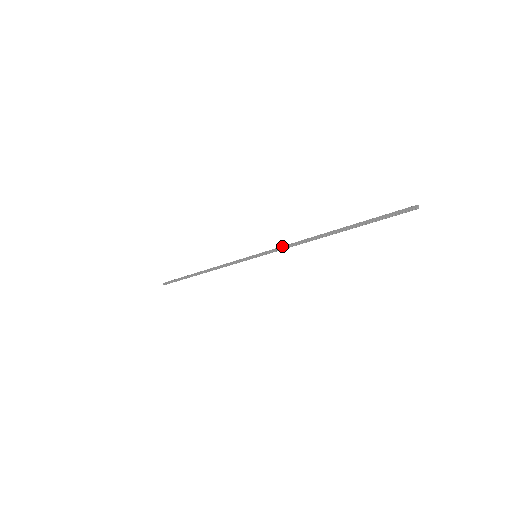
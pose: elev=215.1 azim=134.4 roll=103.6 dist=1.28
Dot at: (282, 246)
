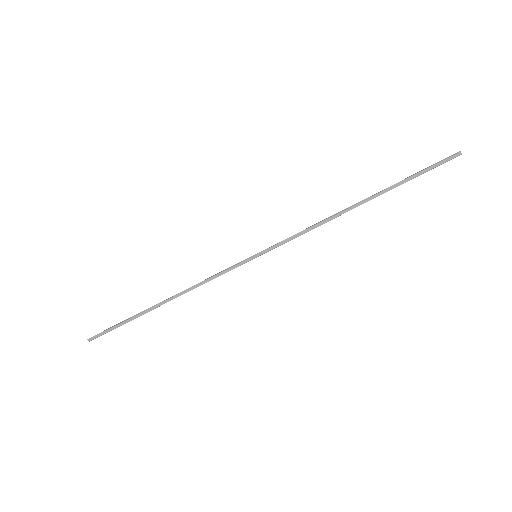
Dot at: (296, 235)
